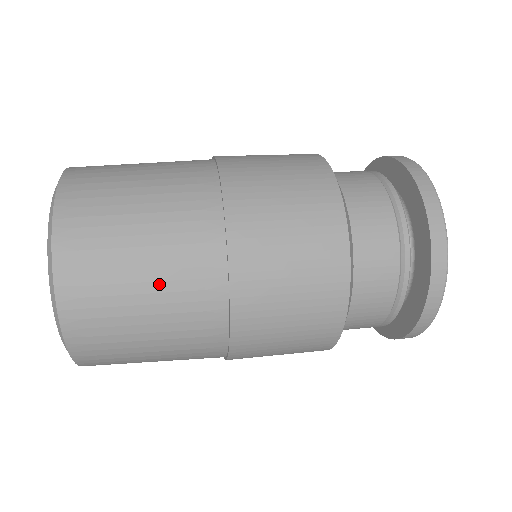
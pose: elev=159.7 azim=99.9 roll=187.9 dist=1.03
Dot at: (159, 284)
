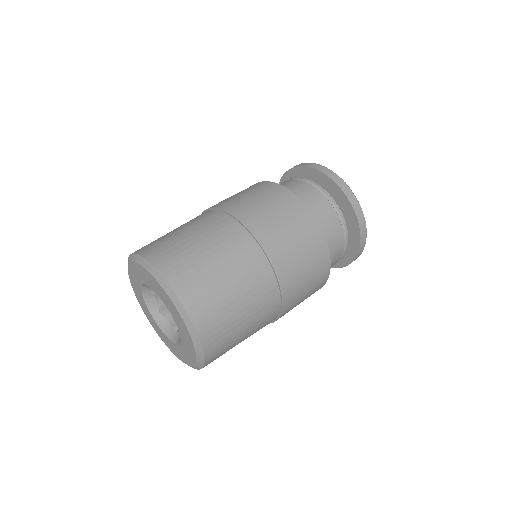
Dot at: occluded
